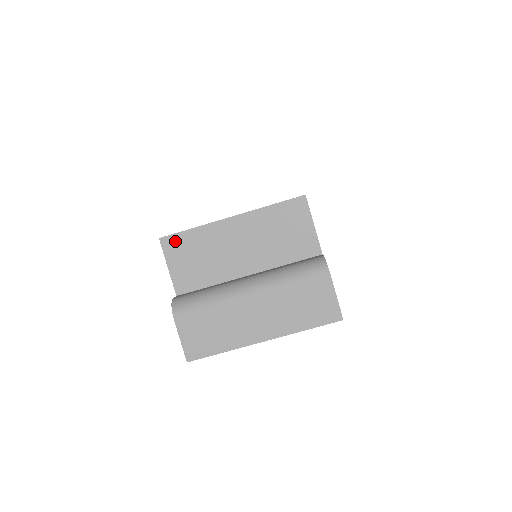
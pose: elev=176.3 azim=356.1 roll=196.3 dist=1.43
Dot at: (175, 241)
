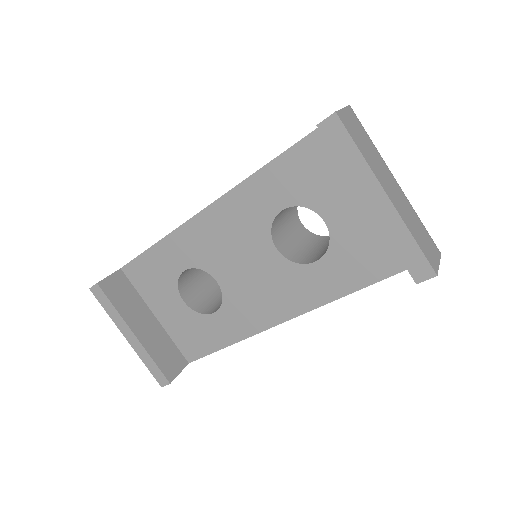
Dot at: occluded
